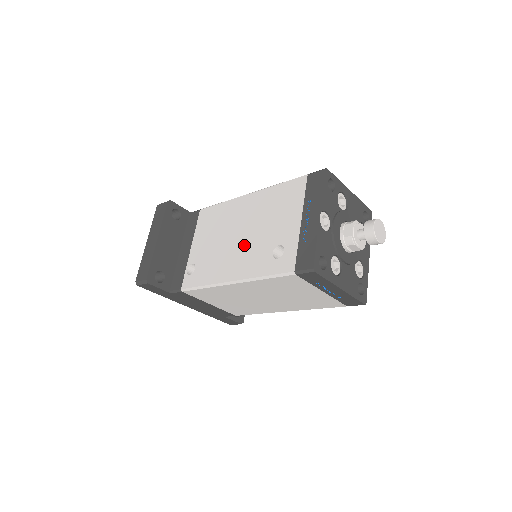
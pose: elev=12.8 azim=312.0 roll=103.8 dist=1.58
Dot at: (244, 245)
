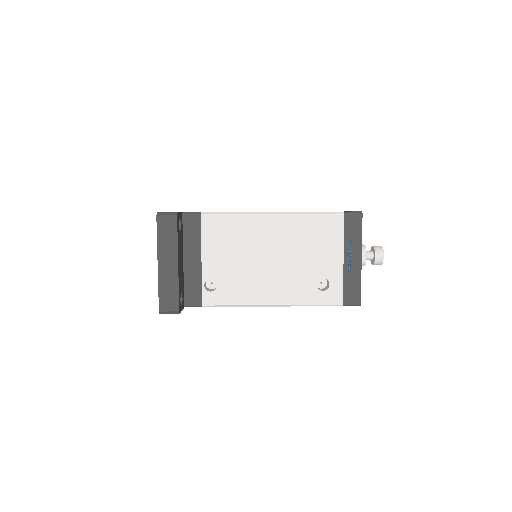
Dot at: (281, 271)
